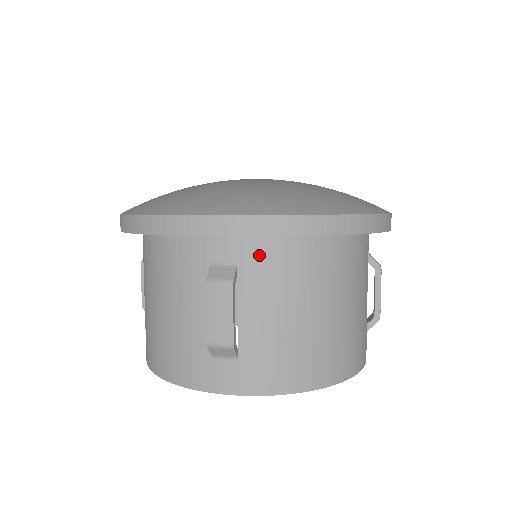
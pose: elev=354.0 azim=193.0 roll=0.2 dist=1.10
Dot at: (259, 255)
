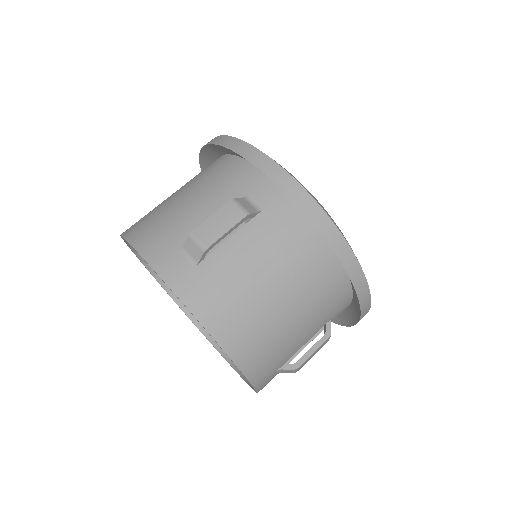
Dot at: (279, 220)
